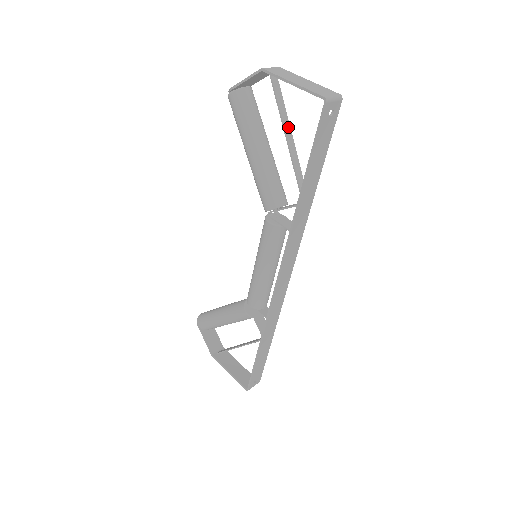
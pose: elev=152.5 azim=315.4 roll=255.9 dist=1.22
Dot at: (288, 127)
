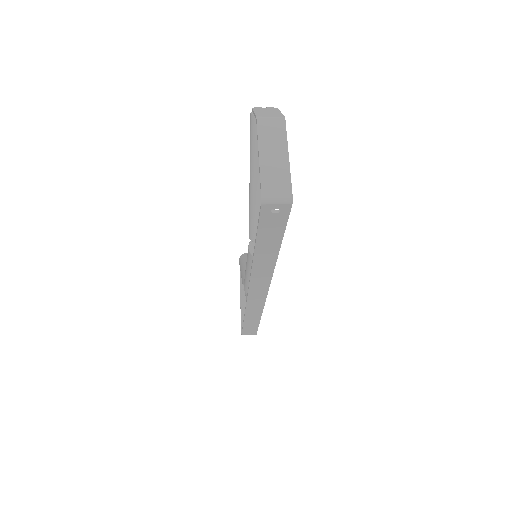
Dot at: occluded
